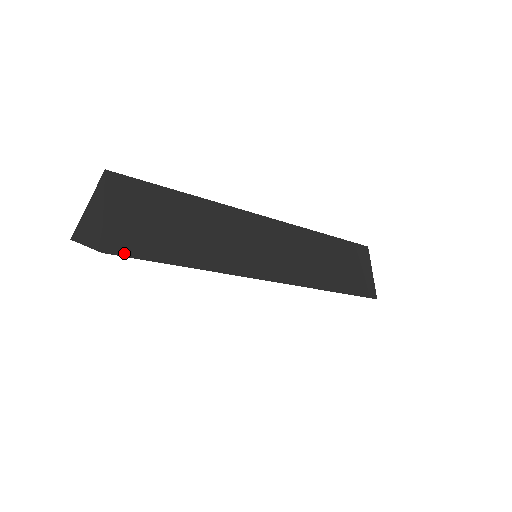
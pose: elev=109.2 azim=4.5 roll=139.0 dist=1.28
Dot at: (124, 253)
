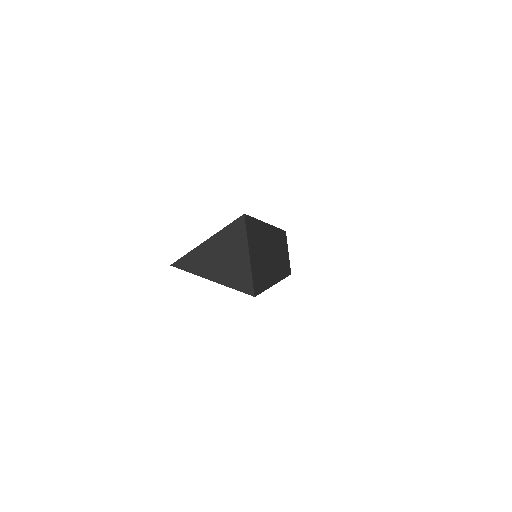
Dot at: (258, 292)
